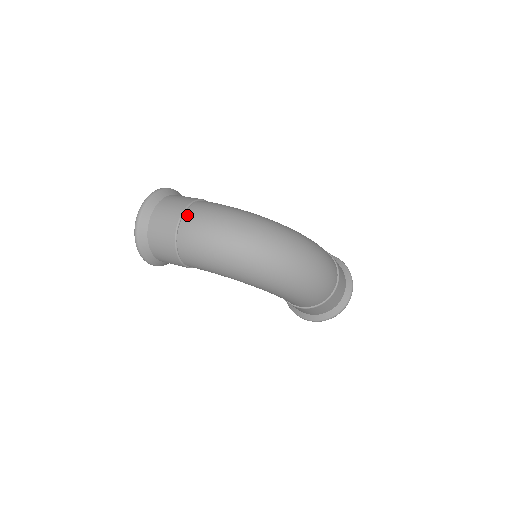
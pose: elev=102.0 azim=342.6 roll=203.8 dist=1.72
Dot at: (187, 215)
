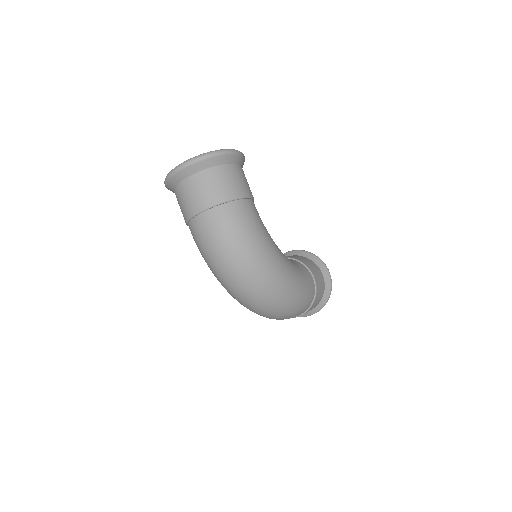
Dot at: (212, 213)
